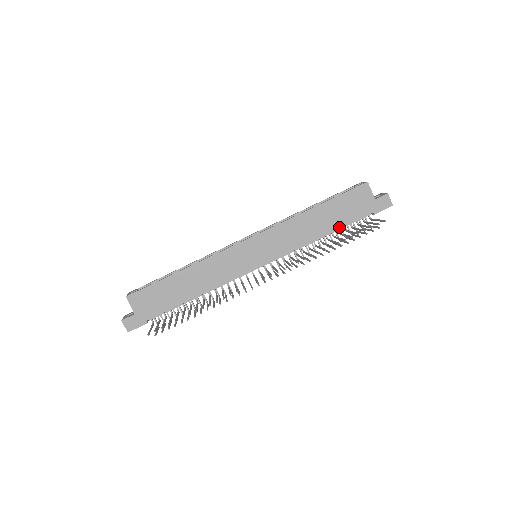
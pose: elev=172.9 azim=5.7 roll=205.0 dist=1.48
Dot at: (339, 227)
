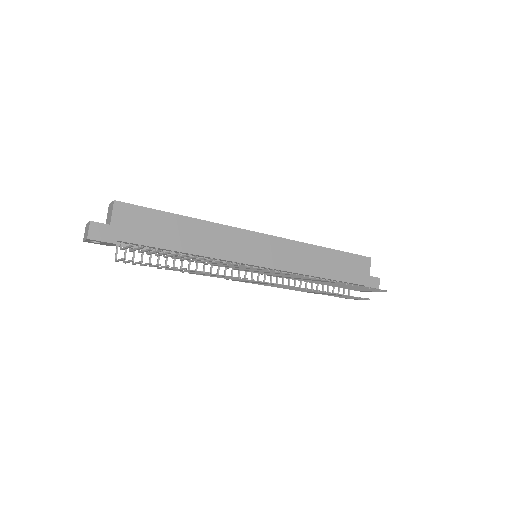
Dot at: (335, 279)
